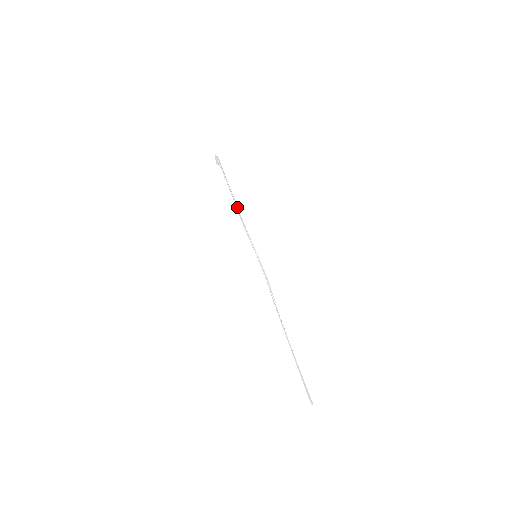
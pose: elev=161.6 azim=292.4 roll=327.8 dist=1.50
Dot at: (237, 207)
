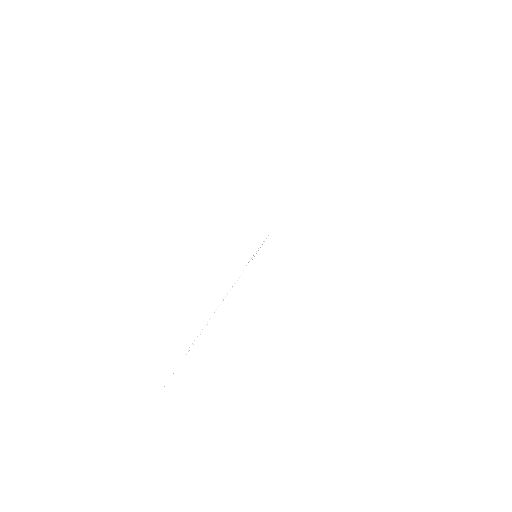
Dot at: occluded
